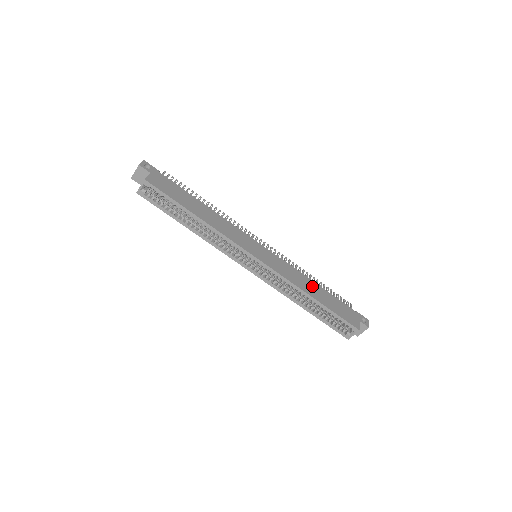
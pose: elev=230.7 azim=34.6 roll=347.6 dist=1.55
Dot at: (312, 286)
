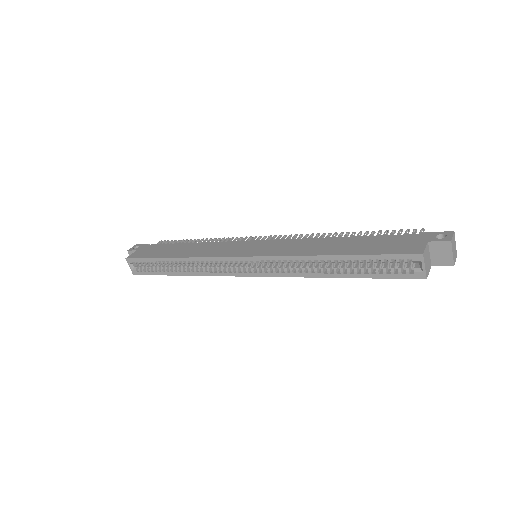
Dot at: (331, 243)
